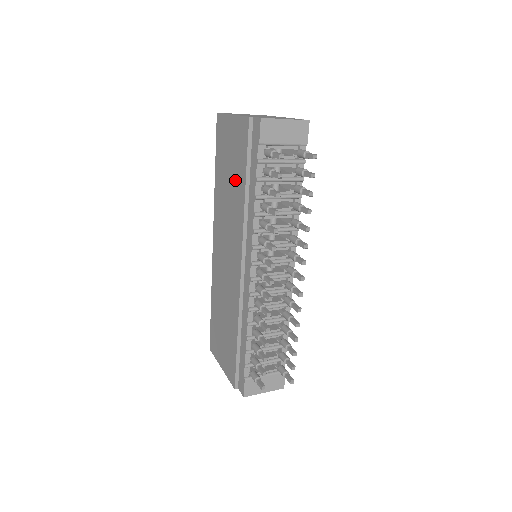
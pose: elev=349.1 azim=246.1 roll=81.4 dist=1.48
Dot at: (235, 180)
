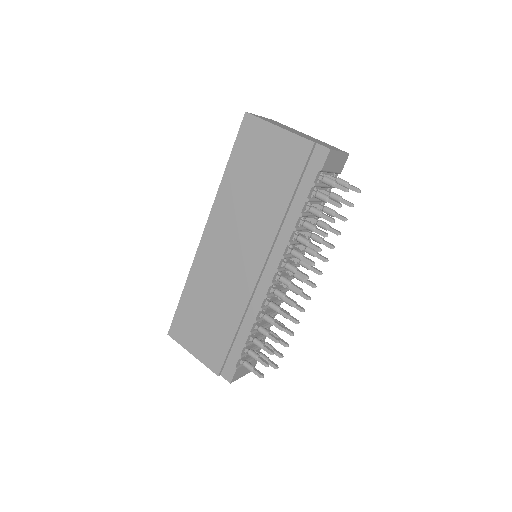
Dot at: (270, 190)
